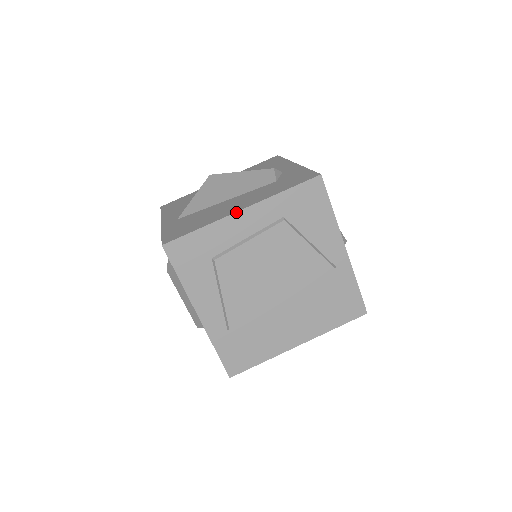
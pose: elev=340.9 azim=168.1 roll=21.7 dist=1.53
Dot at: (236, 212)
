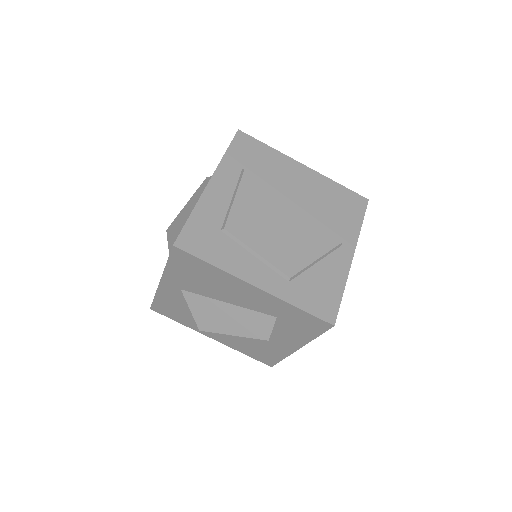
Dot at: (206, 186)
